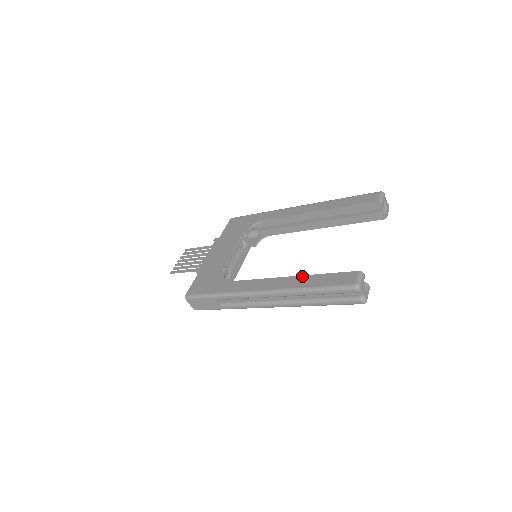
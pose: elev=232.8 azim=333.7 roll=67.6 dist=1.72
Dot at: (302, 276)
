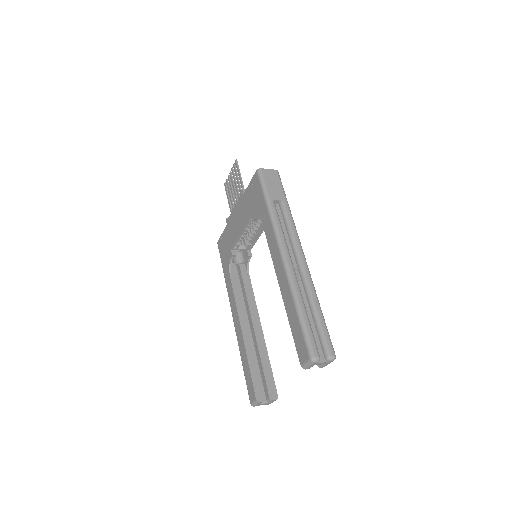
Dot at: (244, 346)
